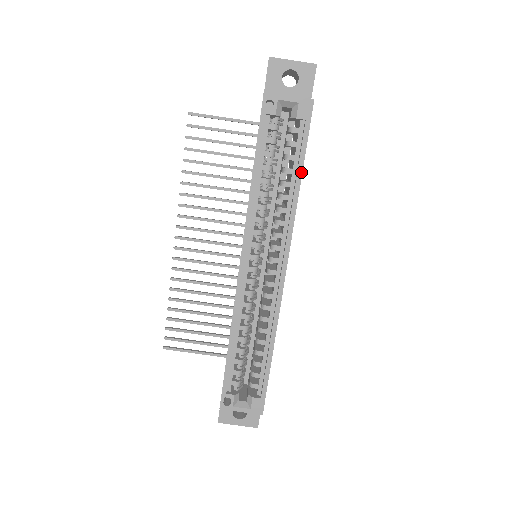
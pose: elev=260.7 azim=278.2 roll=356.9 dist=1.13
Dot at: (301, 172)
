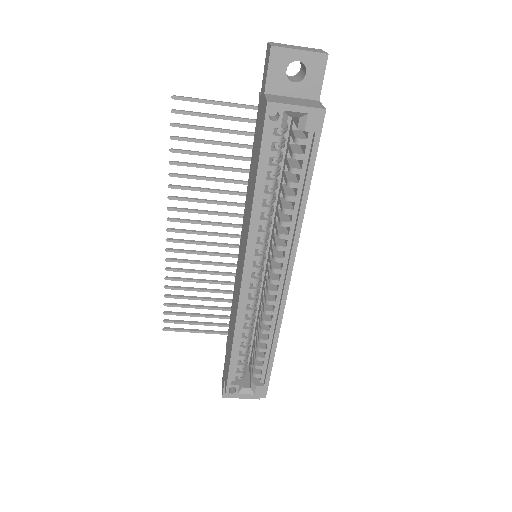
Dot at: (308, 188)
